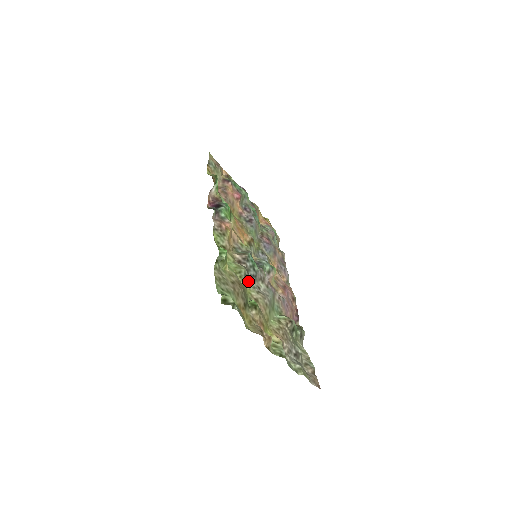
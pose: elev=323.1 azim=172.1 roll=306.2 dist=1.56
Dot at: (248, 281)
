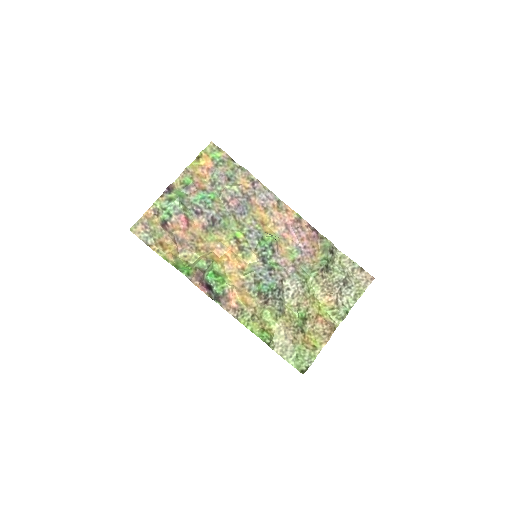
Dot at: (281, 301)
